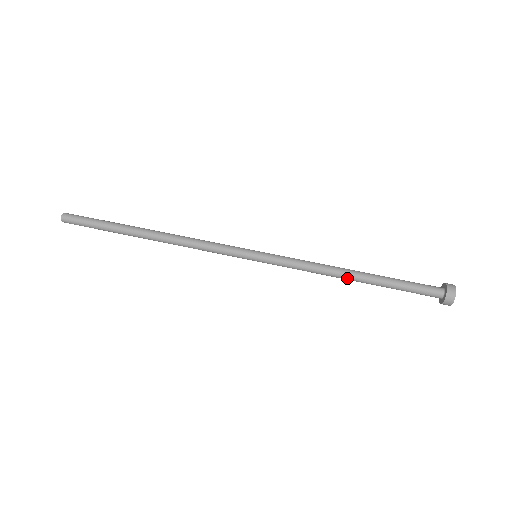
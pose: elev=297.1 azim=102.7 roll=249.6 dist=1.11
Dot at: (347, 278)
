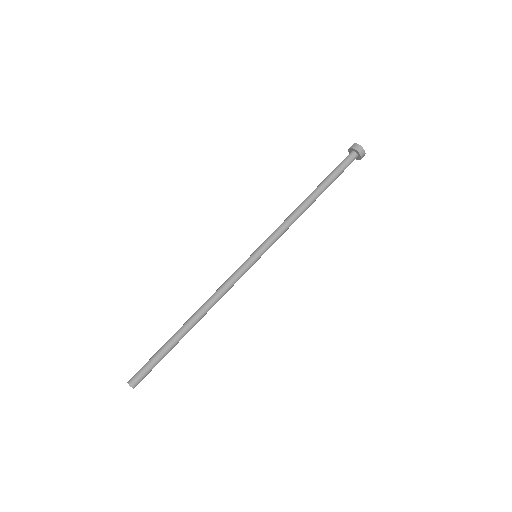
Dot at: (308, 203)
